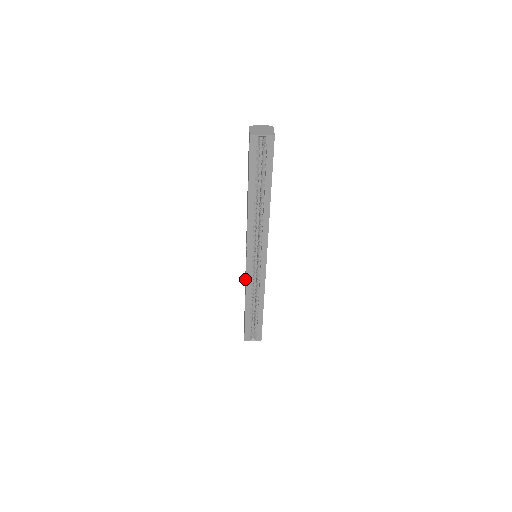
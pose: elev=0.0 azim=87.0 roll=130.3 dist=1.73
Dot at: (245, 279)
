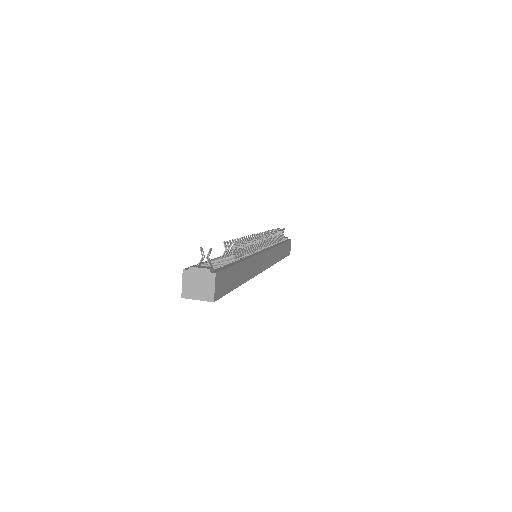
Dot at: occluded
